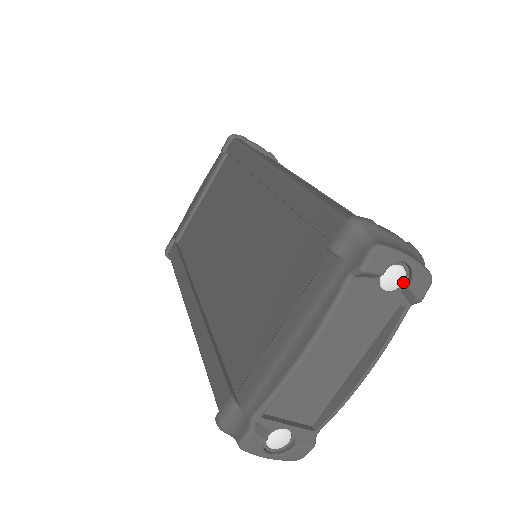
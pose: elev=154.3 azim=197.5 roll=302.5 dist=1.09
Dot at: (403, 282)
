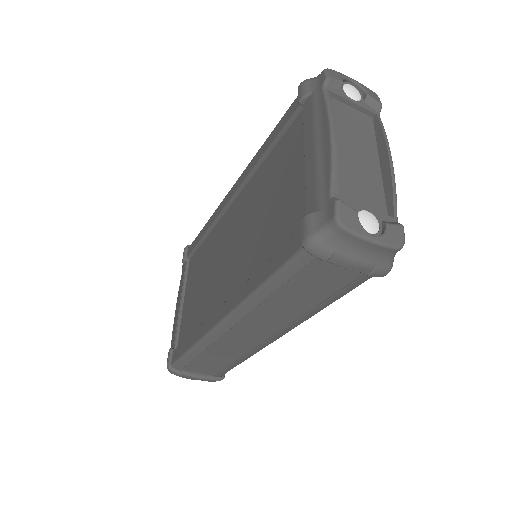
Dot at: (361, 96)
